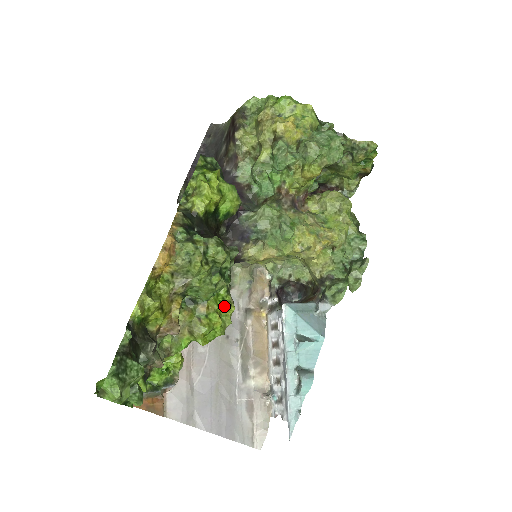
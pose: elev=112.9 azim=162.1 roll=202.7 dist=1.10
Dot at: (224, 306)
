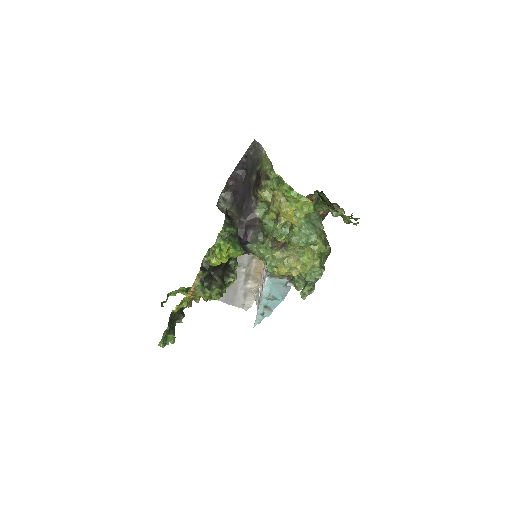
Dot at: occluded
